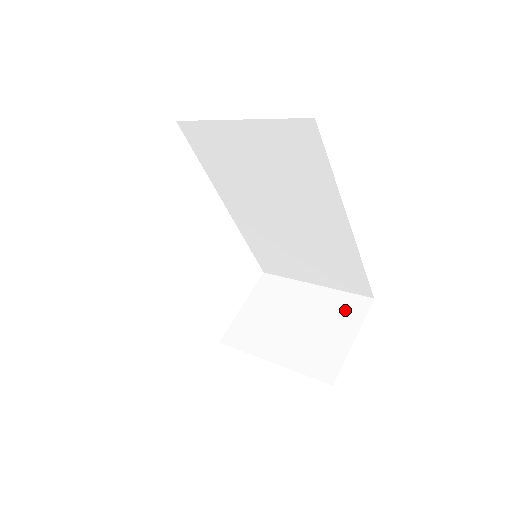
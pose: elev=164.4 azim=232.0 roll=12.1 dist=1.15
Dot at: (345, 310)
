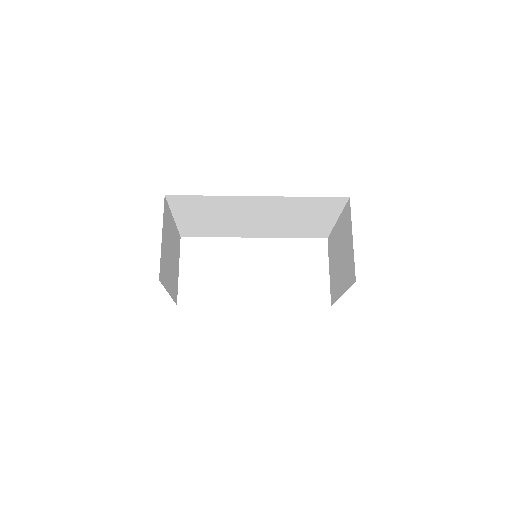
Dot at: (346, 222)
